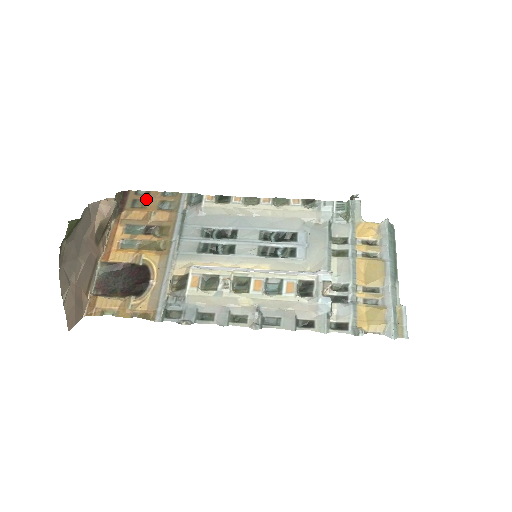
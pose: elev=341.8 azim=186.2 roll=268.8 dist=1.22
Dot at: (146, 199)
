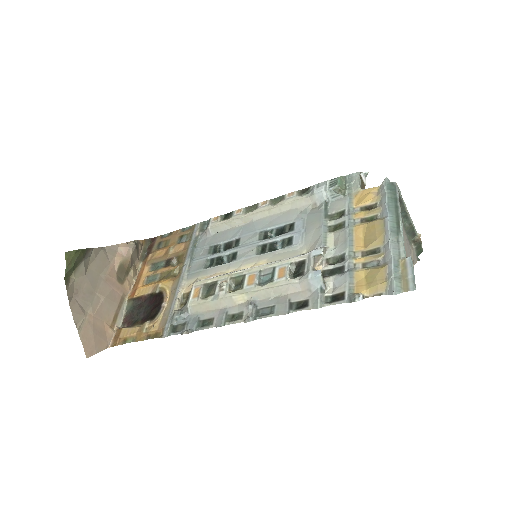
Dot at: (169, 239)
